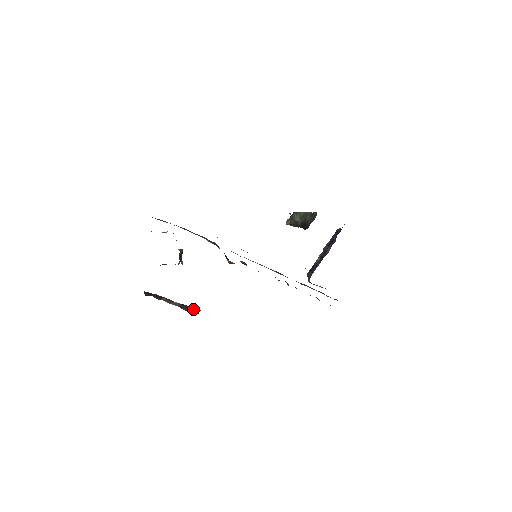
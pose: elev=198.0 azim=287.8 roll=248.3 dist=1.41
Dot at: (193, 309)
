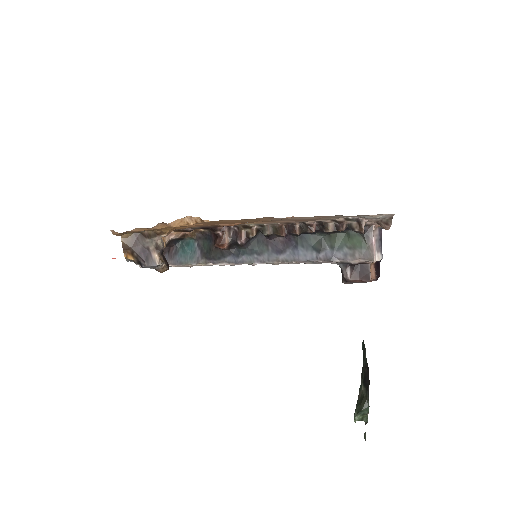
Dot at: occluded
